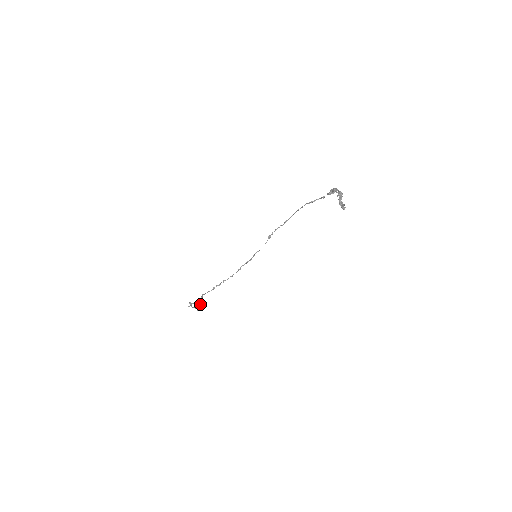
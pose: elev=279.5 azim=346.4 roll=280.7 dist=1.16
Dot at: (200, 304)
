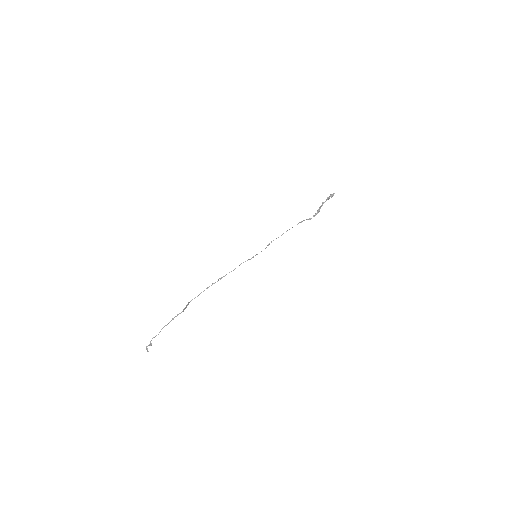
Dot at: (185, 307)
